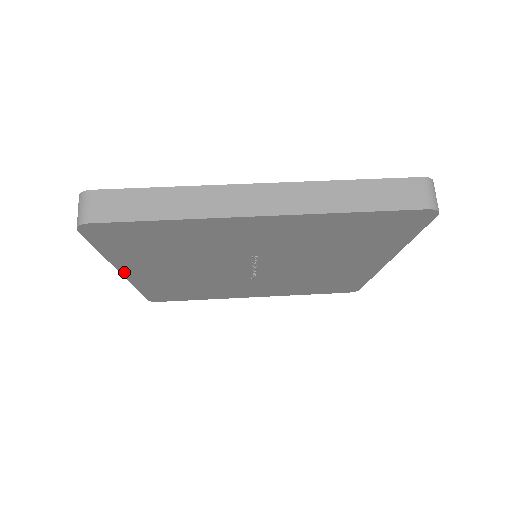
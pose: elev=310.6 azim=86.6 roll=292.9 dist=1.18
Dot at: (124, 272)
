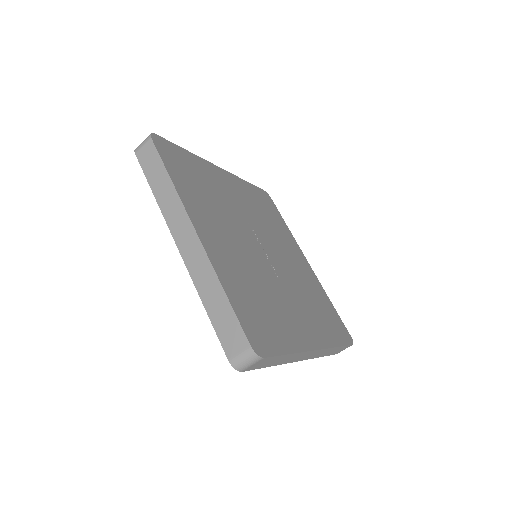
Dot at: (195, 226)
